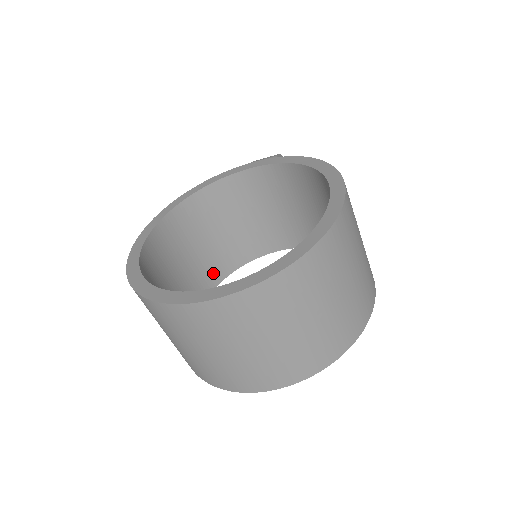
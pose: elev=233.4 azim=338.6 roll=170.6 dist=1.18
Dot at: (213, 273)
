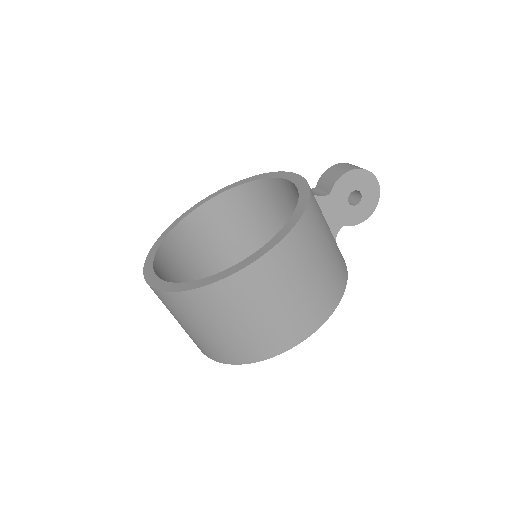
Dot at: occluded
